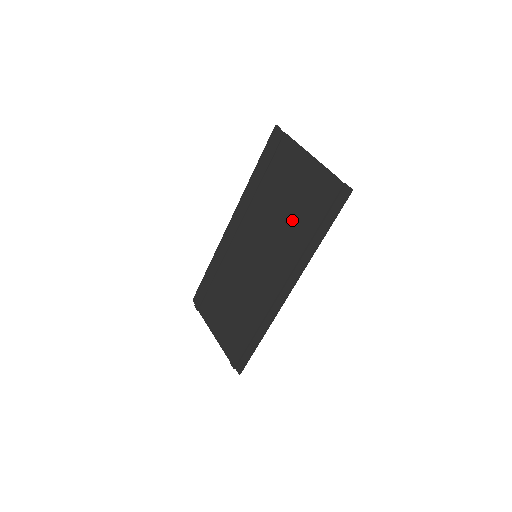
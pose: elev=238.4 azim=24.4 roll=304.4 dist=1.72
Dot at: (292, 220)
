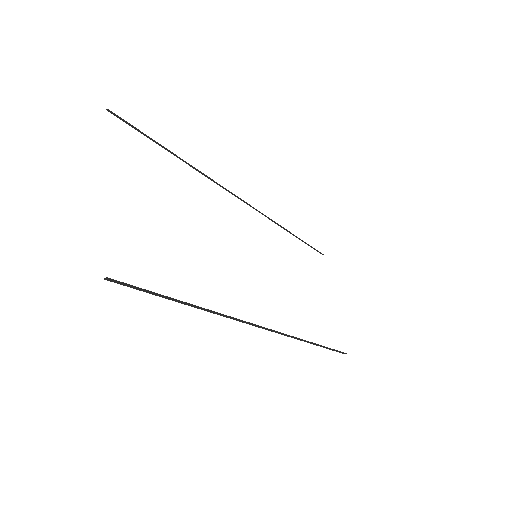
Dot at: occluded
